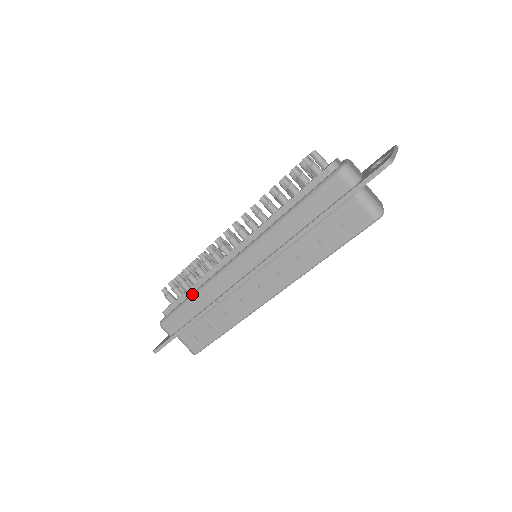
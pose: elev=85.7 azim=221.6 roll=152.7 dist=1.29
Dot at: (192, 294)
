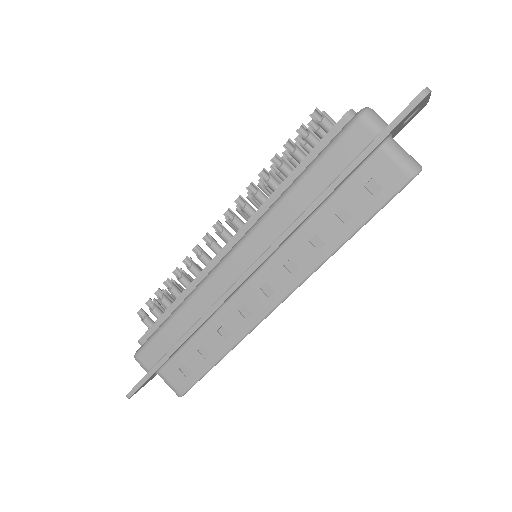
Dot at: (175, 310)
